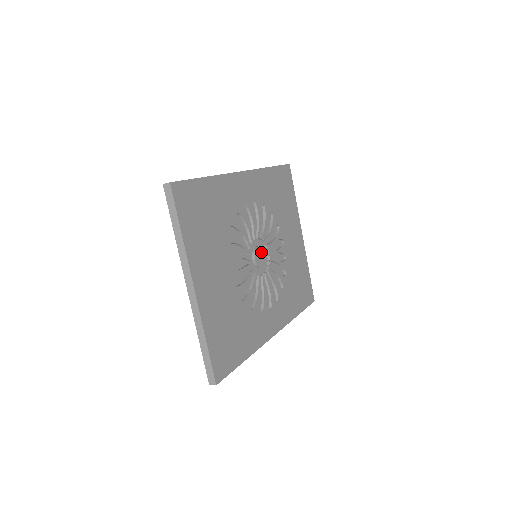
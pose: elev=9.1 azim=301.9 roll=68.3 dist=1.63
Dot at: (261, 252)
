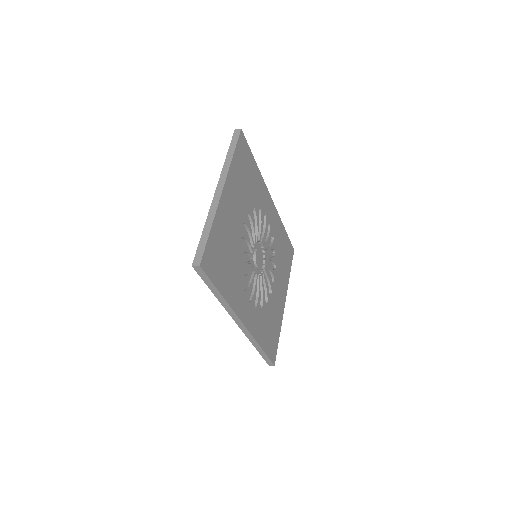
Dot at: (261, 257)
